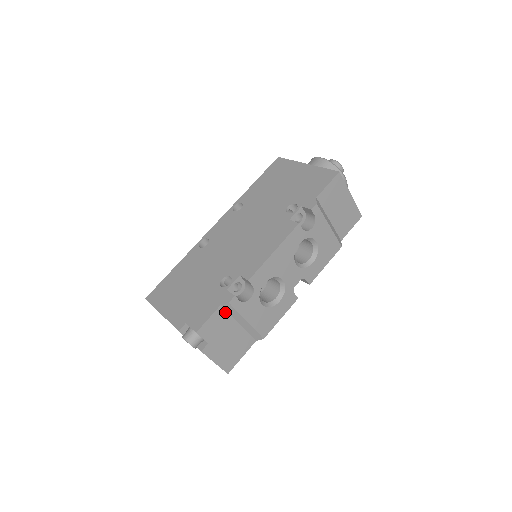
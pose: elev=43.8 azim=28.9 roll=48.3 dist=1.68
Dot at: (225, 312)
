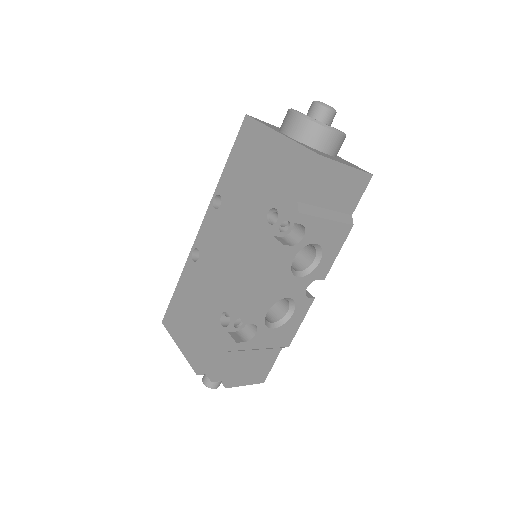
Dot at: (234, 352)
